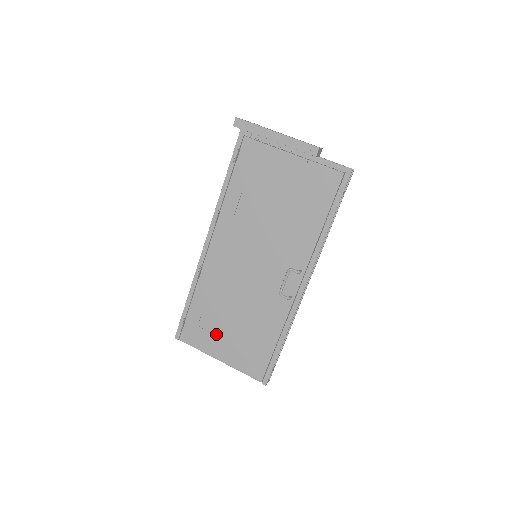
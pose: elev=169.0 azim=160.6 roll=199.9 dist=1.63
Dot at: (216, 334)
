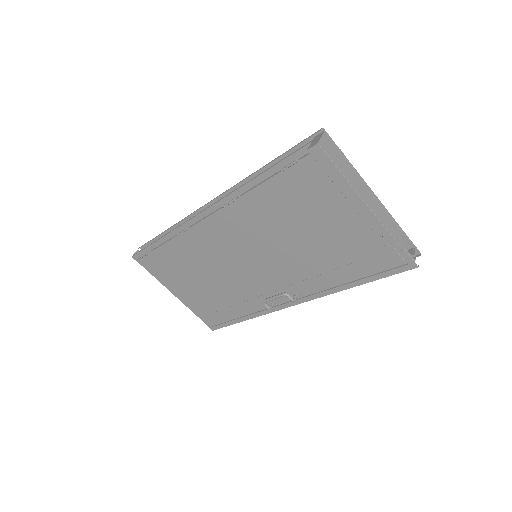
Dot at: (179, 280)
